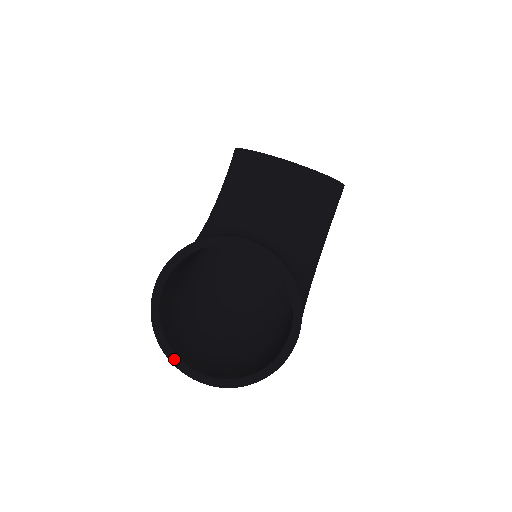
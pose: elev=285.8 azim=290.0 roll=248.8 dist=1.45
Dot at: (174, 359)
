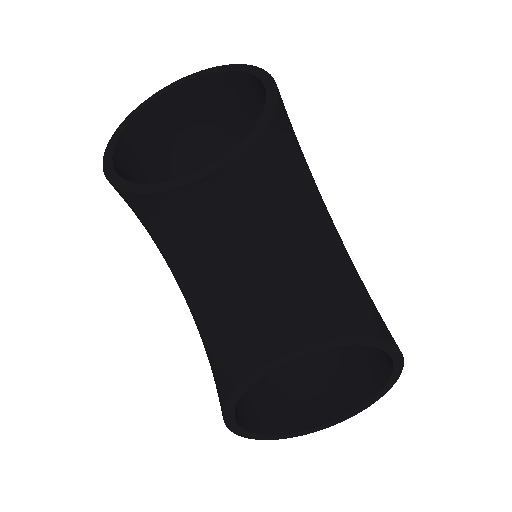
Dot at: (299, 434)
